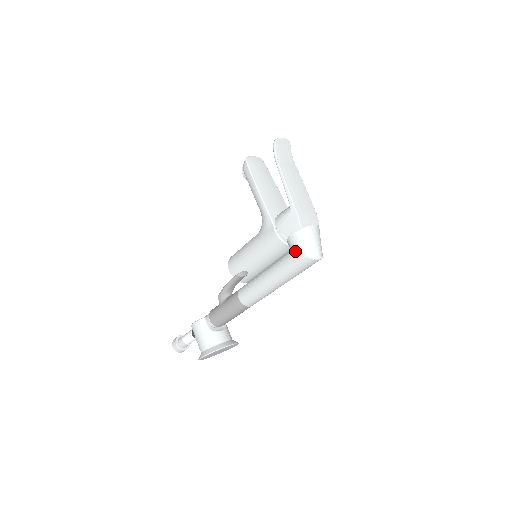
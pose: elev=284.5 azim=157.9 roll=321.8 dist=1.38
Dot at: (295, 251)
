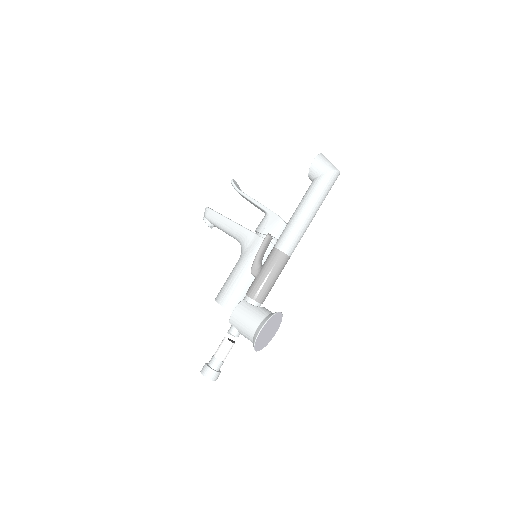
Dot at: (320, 171)
